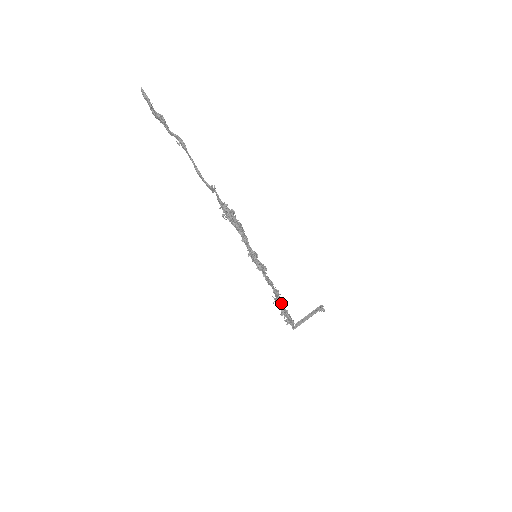
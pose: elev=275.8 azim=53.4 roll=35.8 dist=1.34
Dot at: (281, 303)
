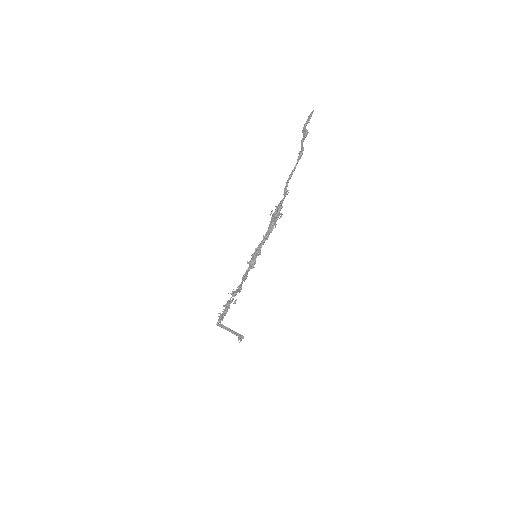
Dot at: (232, 299)
